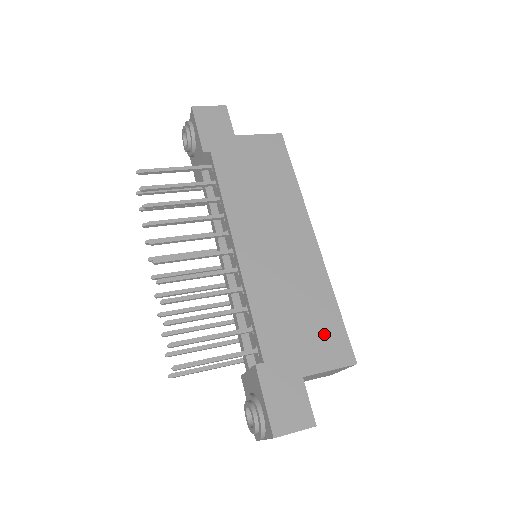
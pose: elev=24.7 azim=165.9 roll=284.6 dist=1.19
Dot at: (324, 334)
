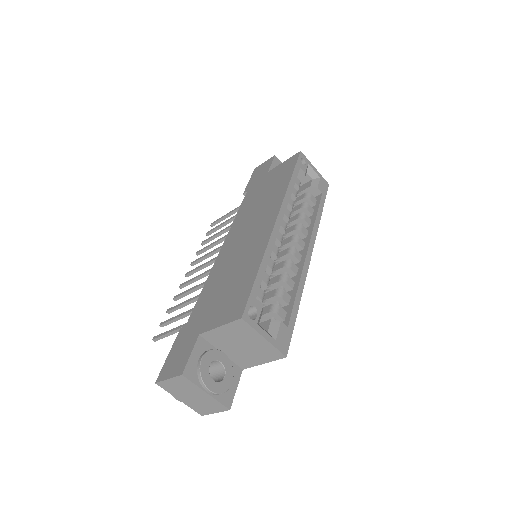
Dot at: (234, 296)
